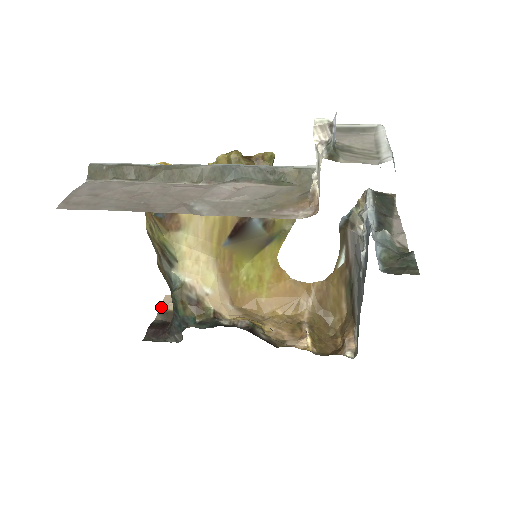
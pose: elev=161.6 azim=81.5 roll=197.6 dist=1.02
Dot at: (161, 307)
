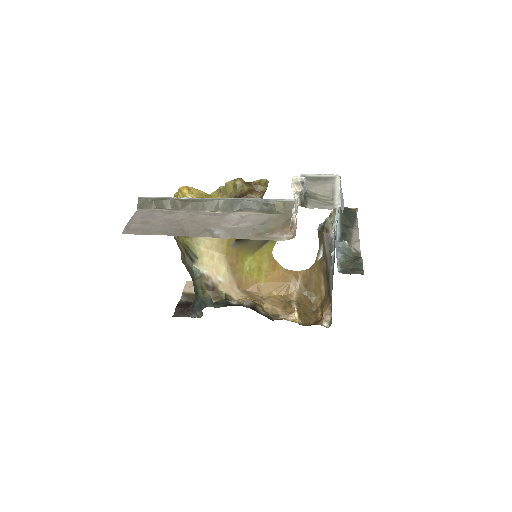
Dot at: (184, 291)
